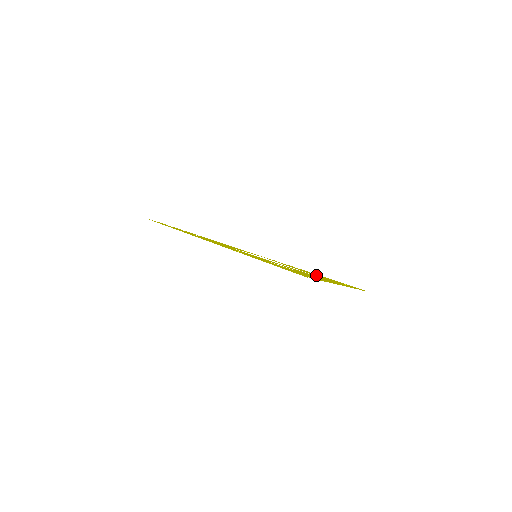
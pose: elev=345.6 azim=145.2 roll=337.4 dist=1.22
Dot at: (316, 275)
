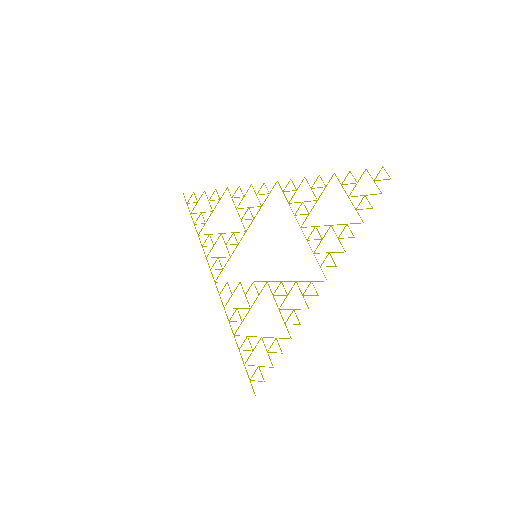
Dot at: occluded
